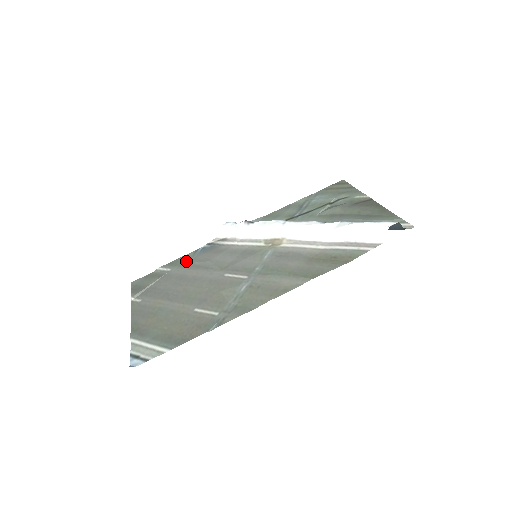
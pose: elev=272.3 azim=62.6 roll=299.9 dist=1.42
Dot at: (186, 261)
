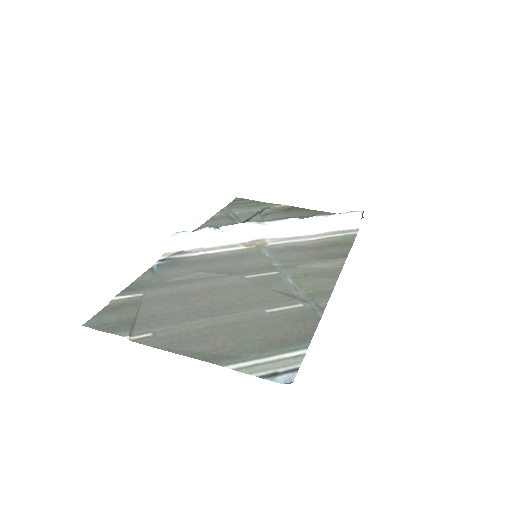
Dot at: (155, 281)
